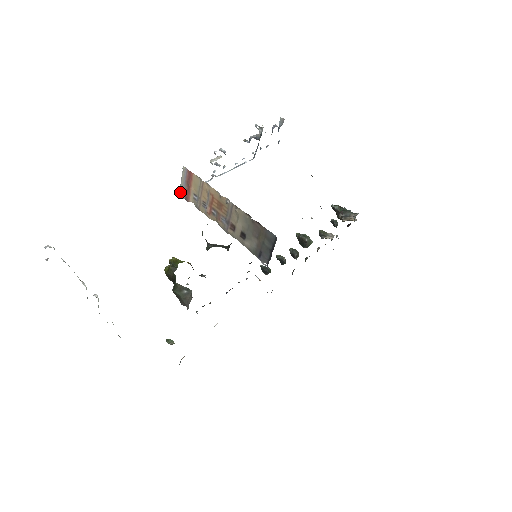
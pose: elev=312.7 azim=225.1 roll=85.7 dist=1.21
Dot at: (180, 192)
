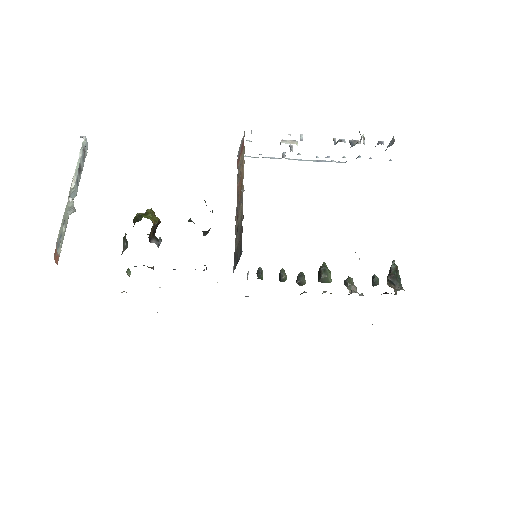
Dot at: (238, 153)
